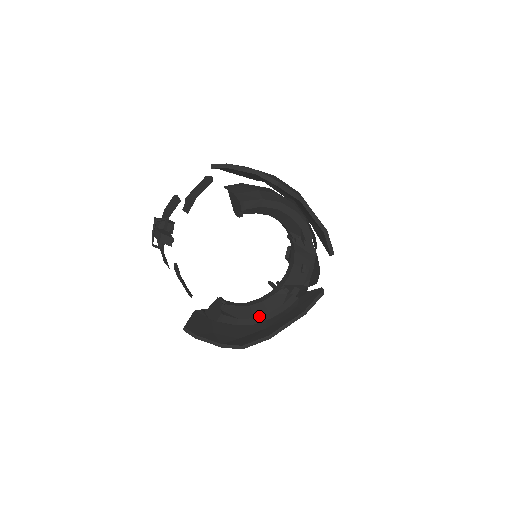
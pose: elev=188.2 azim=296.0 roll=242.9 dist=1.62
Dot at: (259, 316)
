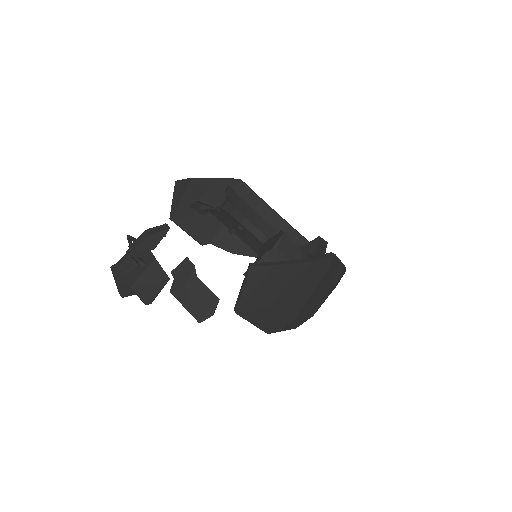
Dot at: occluded
